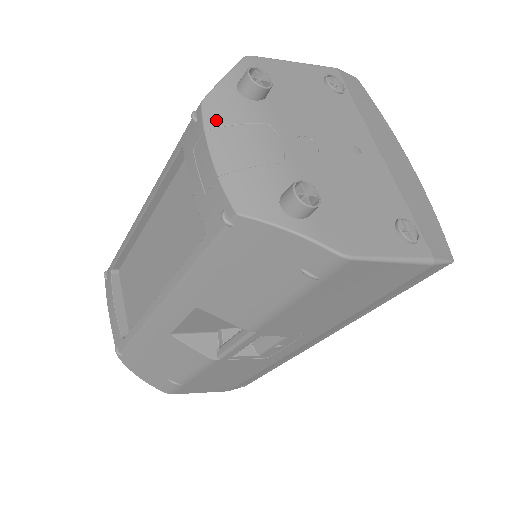
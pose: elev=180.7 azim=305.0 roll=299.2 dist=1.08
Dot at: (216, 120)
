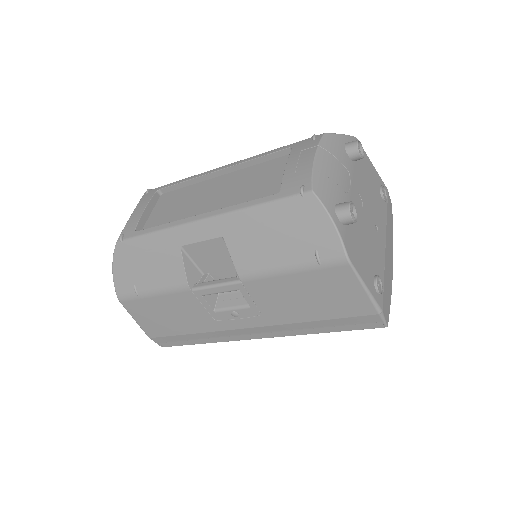
Dot at: (327, 146)
